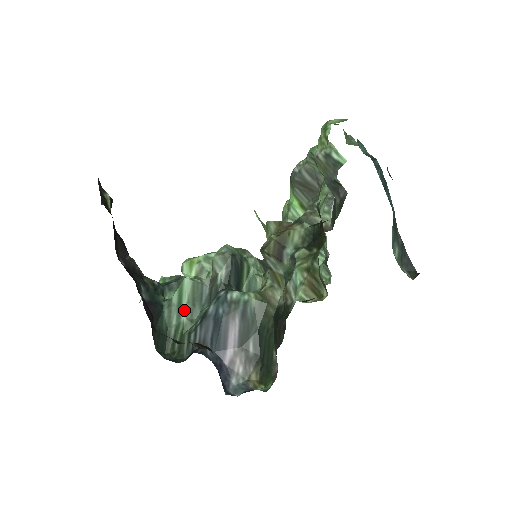
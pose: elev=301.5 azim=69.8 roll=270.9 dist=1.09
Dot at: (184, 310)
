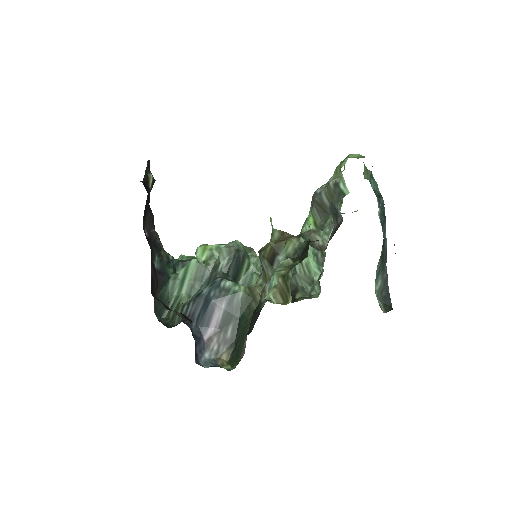
Dot at: (185, 285)
